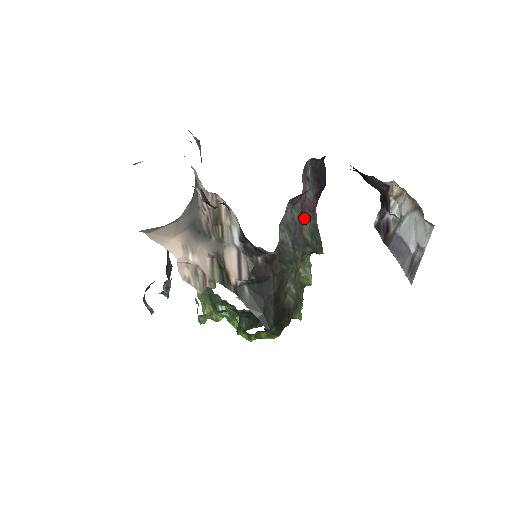
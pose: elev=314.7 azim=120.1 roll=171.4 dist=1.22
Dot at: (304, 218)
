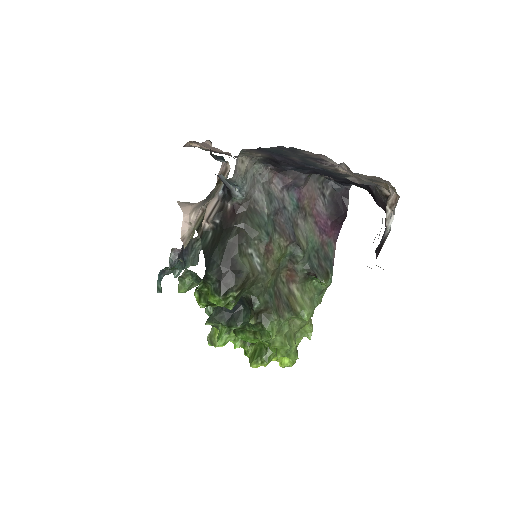
Dot at: (302, 218)
